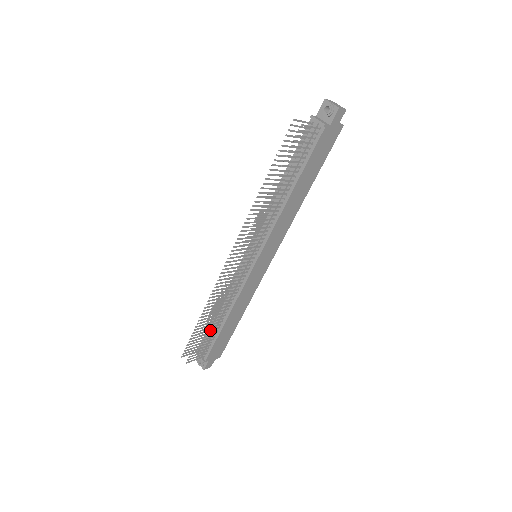
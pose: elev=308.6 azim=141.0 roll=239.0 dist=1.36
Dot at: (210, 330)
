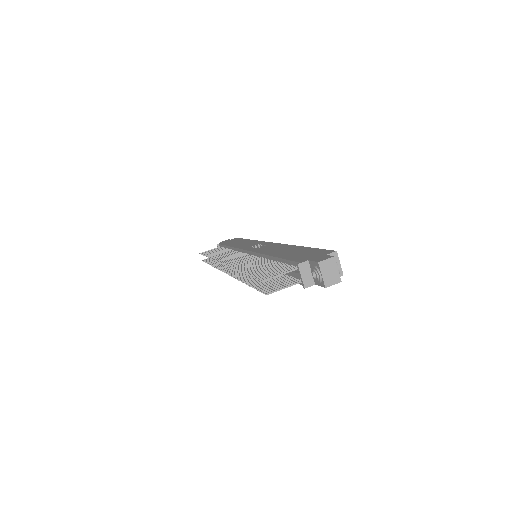
Dot at: occluded
